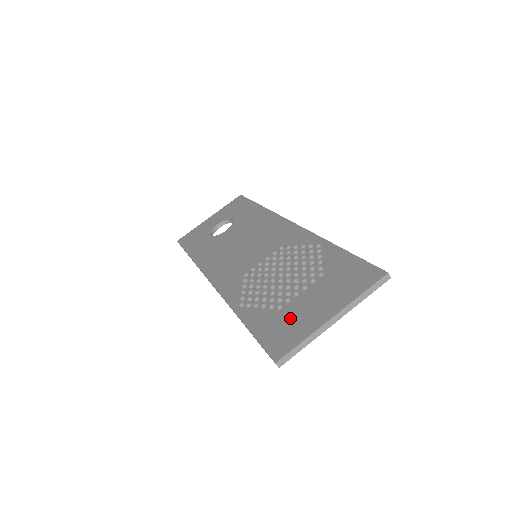
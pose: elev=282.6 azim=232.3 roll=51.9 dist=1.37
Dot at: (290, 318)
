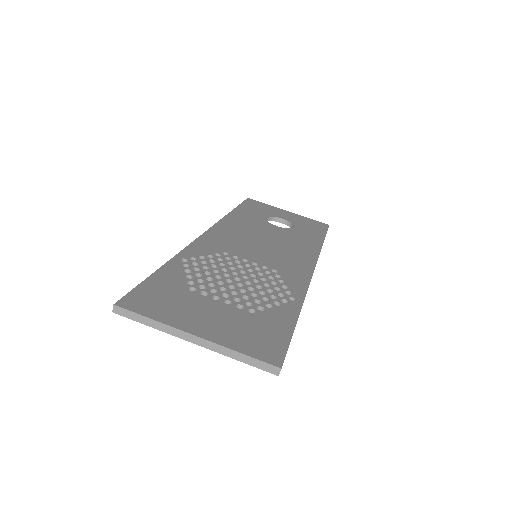
Dot at: (180, 300)
